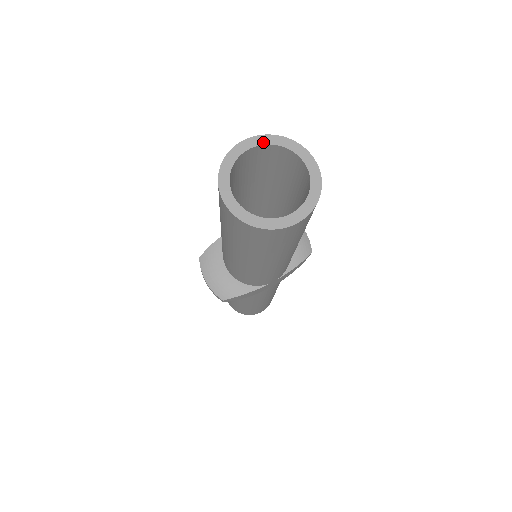
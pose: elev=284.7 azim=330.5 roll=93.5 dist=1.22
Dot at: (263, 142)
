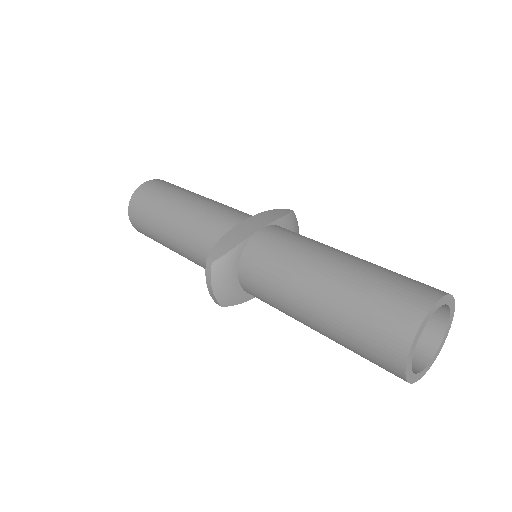
Dot at: (443, 303)
